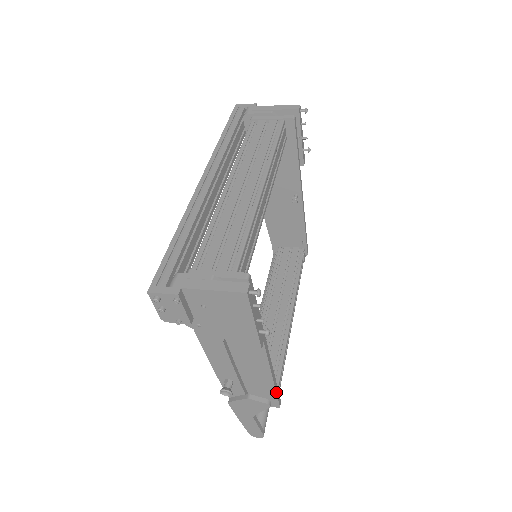
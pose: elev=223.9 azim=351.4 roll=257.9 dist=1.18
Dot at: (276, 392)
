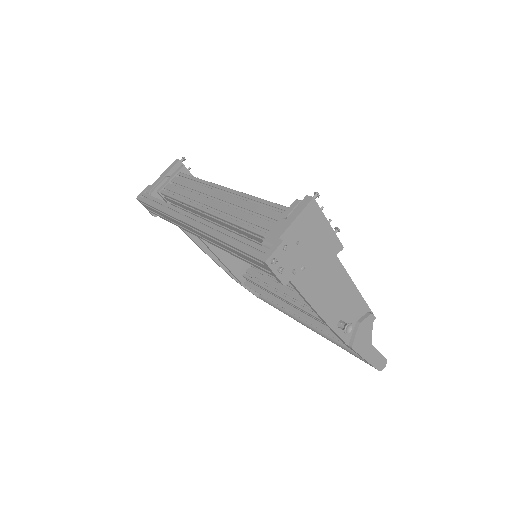
Dot at: (366, 303)
